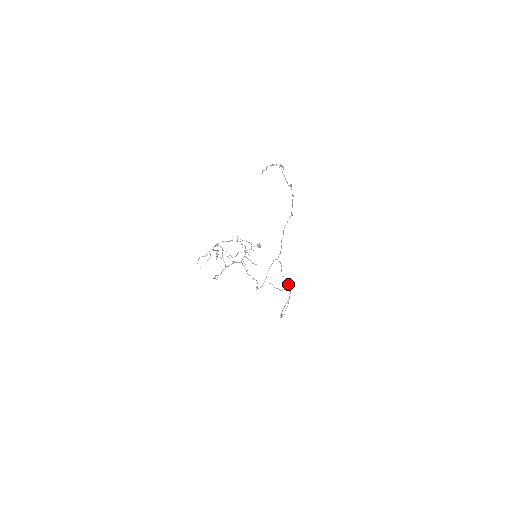
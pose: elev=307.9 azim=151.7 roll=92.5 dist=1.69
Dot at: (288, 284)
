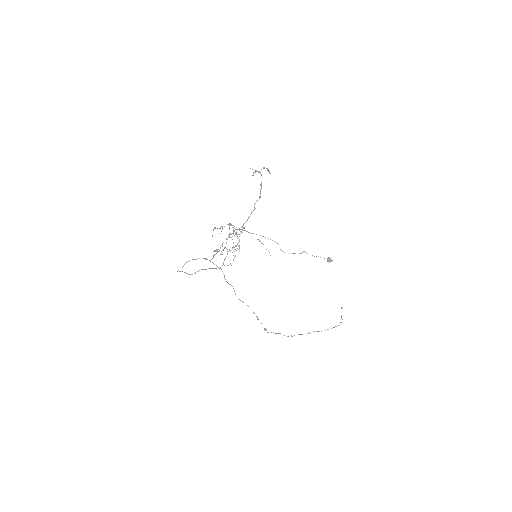
Dot at: occluded
